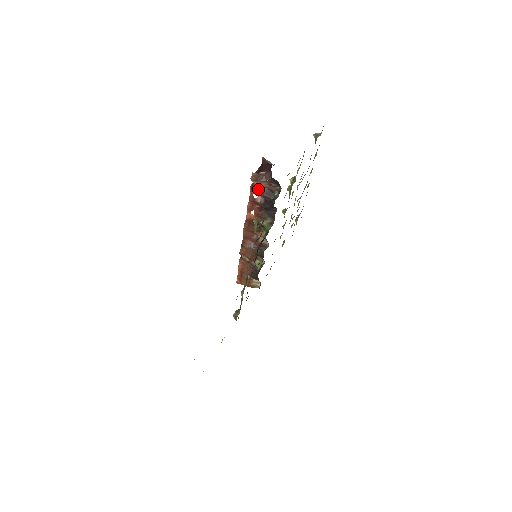
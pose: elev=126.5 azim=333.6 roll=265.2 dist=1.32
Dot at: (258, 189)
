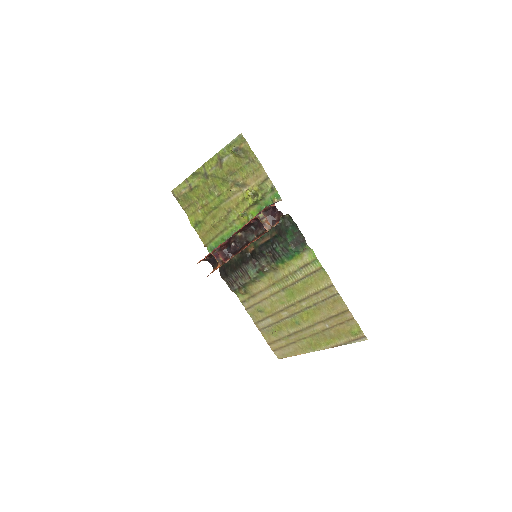
Dot at: occluded
